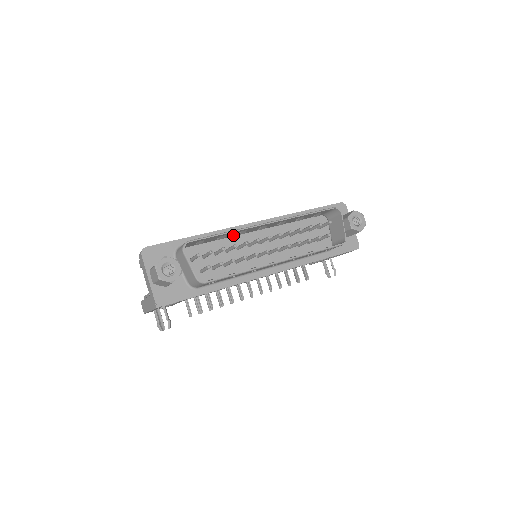
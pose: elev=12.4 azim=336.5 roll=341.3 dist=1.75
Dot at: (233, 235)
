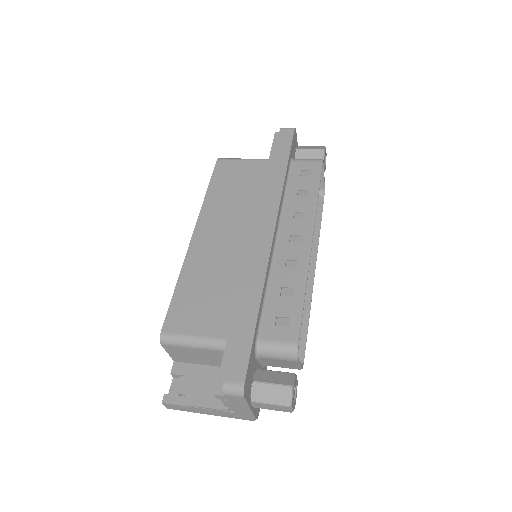
Dot at: (278, 272)
